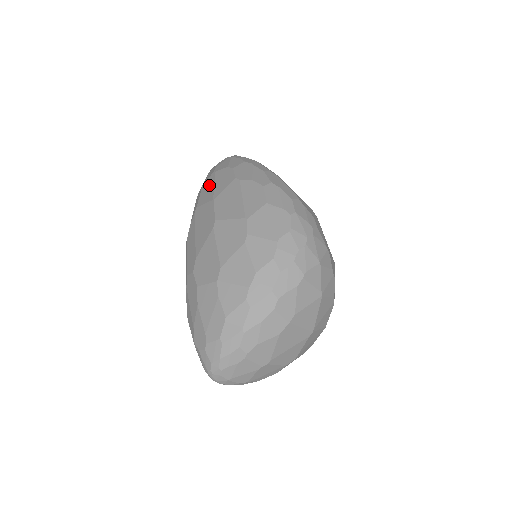
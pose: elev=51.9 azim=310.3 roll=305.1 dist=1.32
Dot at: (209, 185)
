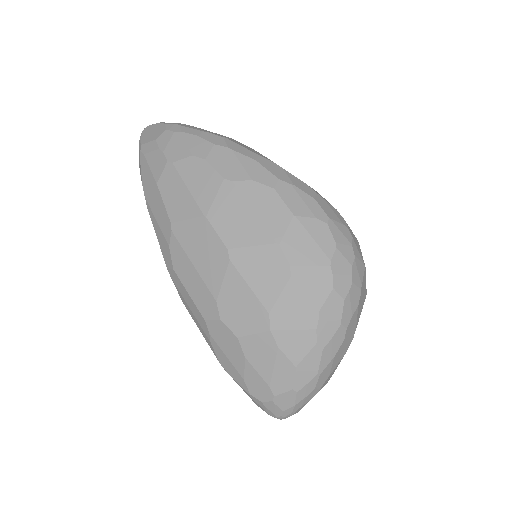
Dot at: (175, 187)
